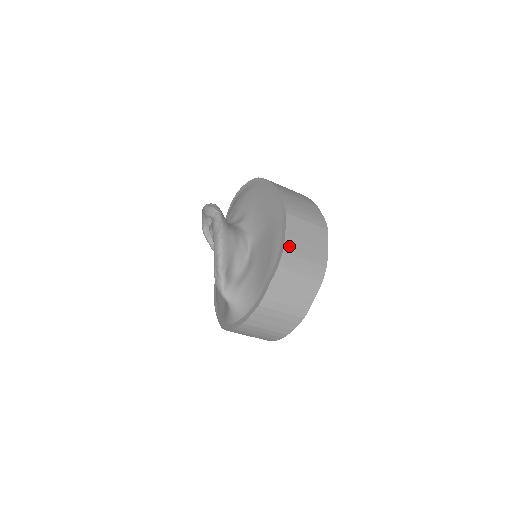
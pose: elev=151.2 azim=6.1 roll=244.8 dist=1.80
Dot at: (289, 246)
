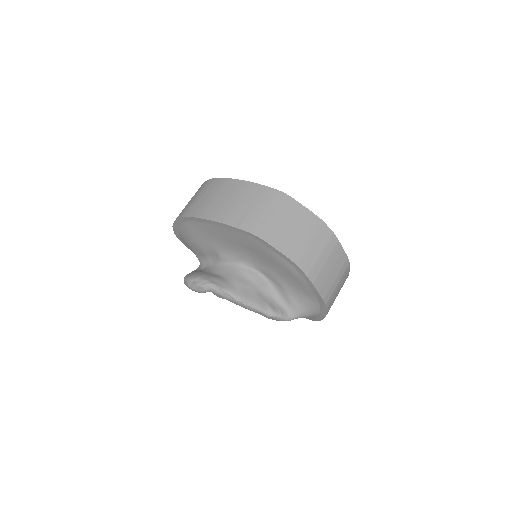
Dot at: (293, 254)
